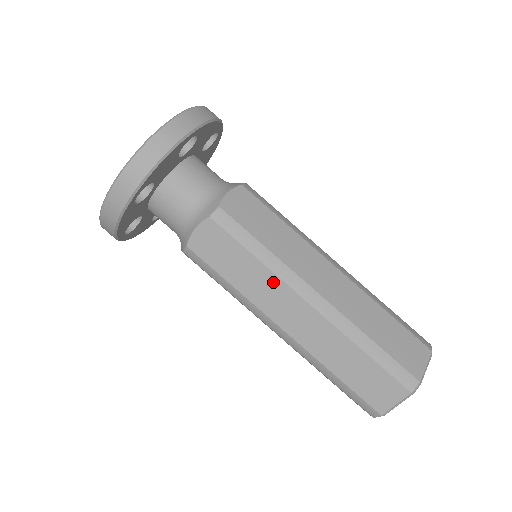
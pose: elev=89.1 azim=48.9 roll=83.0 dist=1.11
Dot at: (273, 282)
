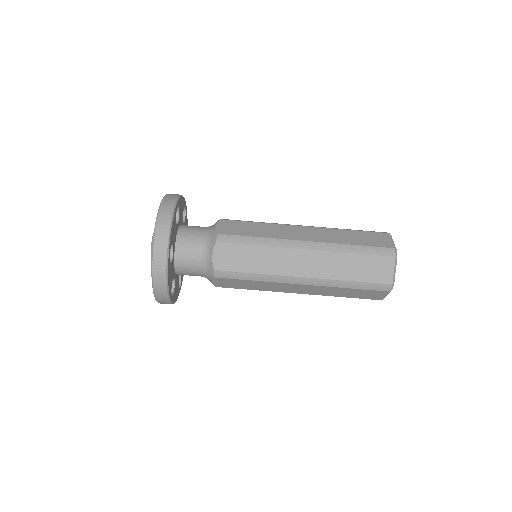
Dot at: (273, 284)
